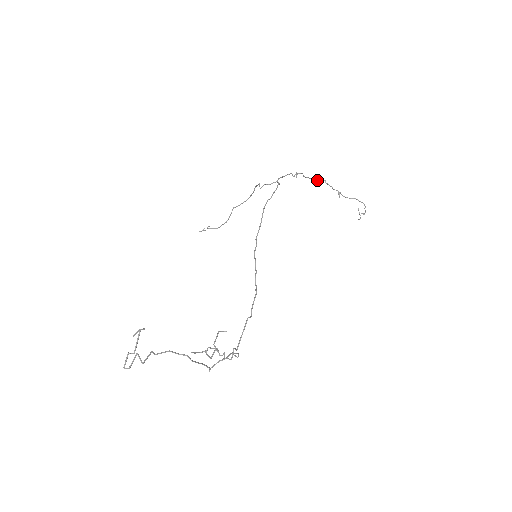
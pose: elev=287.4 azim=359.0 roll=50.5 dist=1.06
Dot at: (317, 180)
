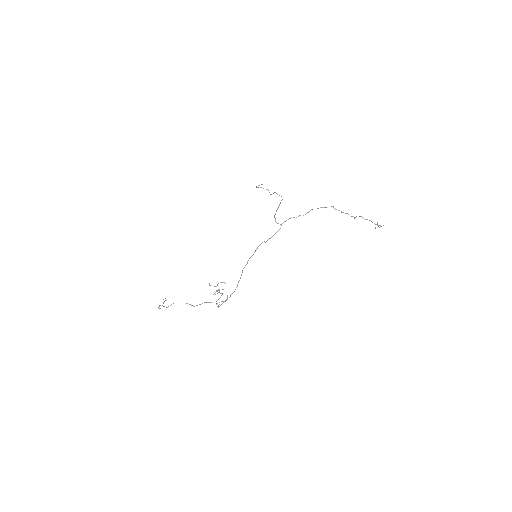
Dot at: occluded
